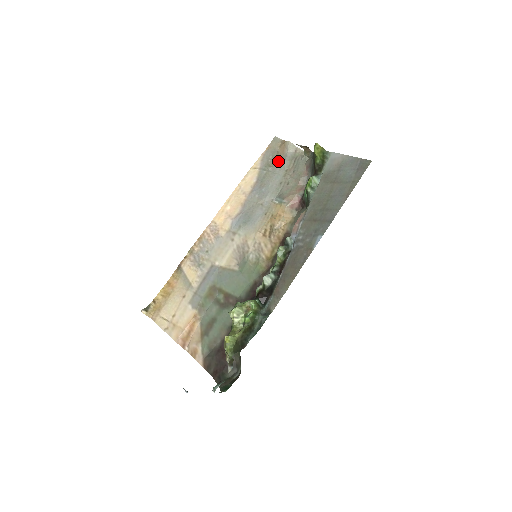
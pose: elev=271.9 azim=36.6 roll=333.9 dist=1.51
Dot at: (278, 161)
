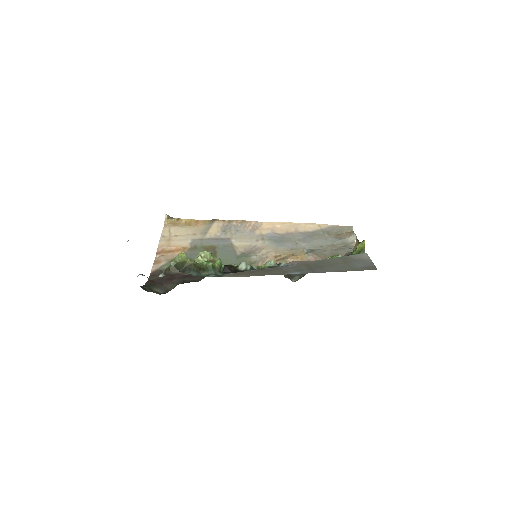
Dot at: (336, 237)
